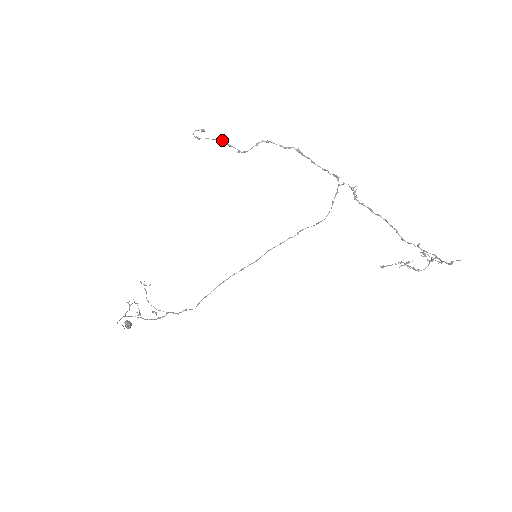
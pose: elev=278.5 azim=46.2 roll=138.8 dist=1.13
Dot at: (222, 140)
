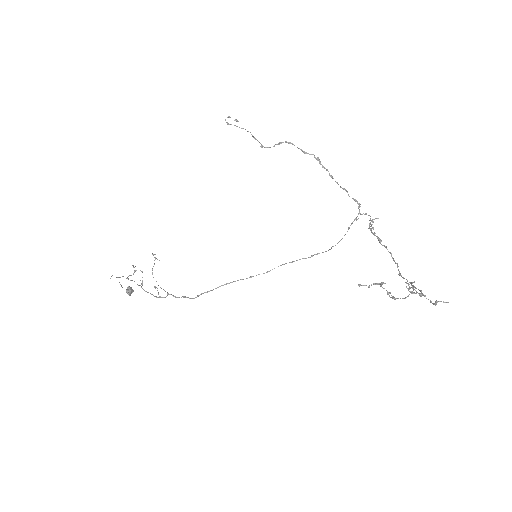
Dot at: occluded
